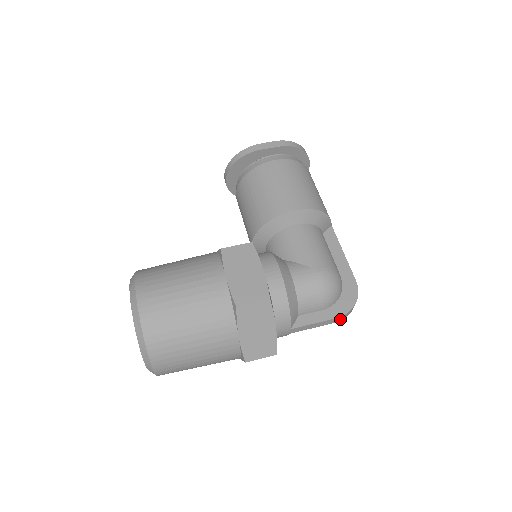
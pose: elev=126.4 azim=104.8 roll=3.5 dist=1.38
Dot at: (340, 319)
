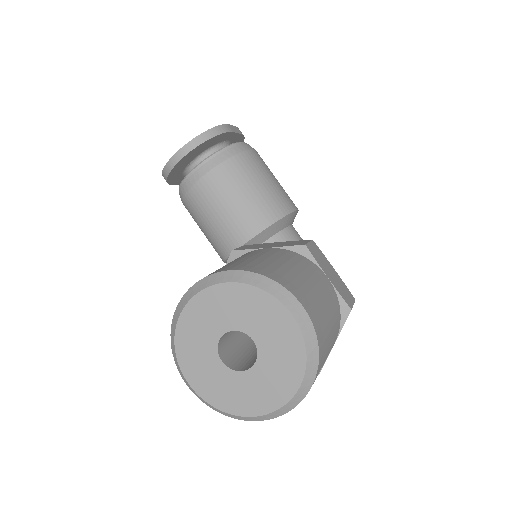
Dot at: occluded
